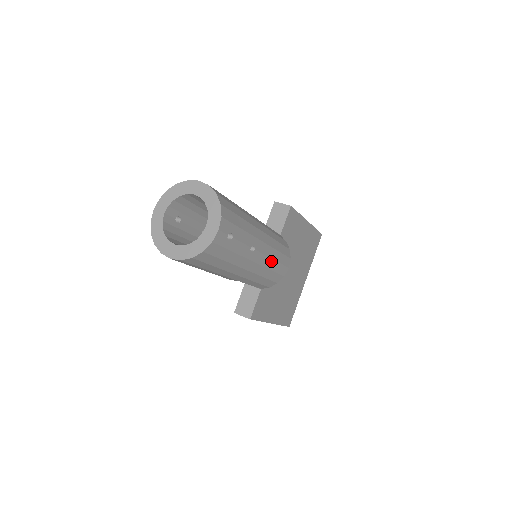
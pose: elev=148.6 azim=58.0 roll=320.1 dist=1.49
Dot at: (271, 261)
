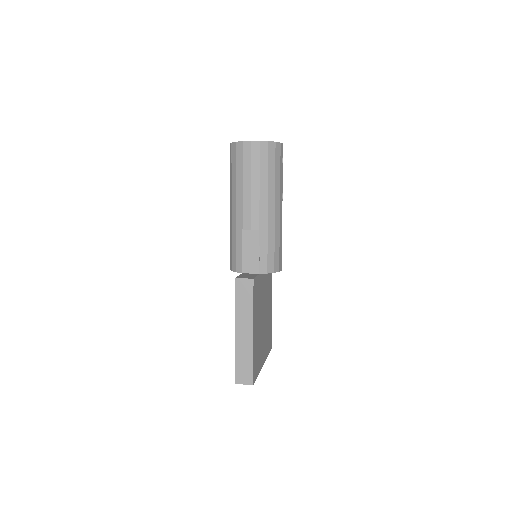
Dot at: (281, 234)
